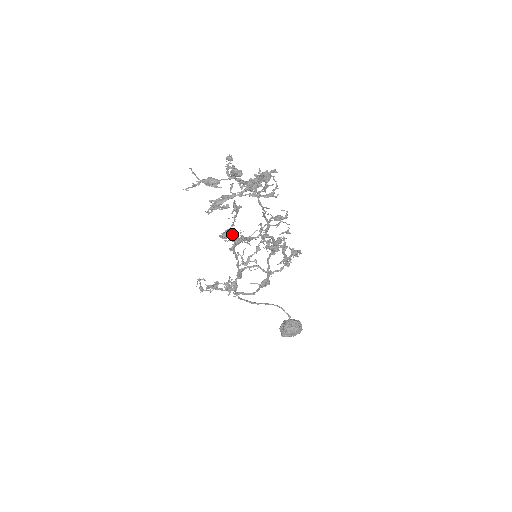
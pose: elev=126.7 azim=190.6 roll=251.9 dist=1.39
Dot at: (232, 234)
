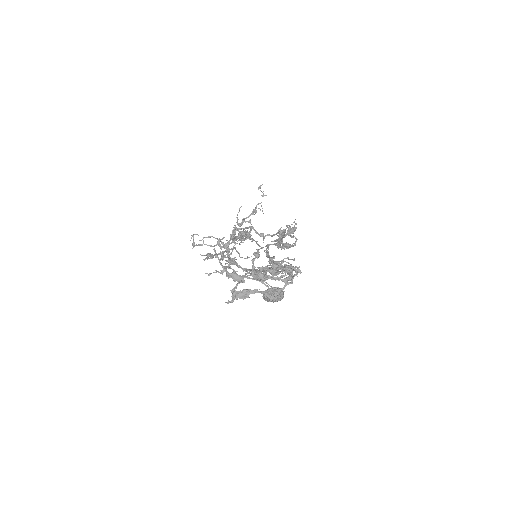
Dot at: (239, 253)
